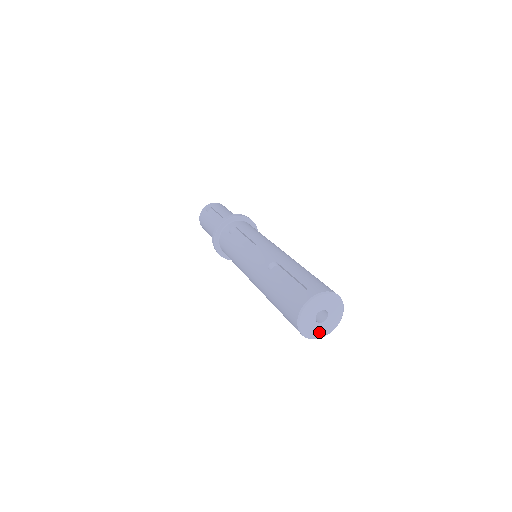
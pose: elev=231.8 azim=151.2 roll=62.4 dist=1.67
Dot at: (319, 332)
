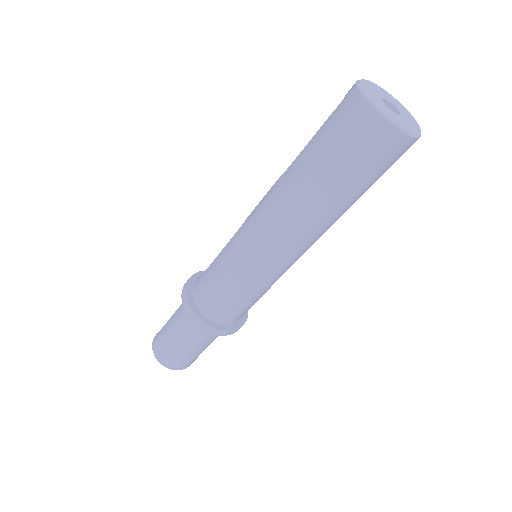
Dot at: (407, 126)
